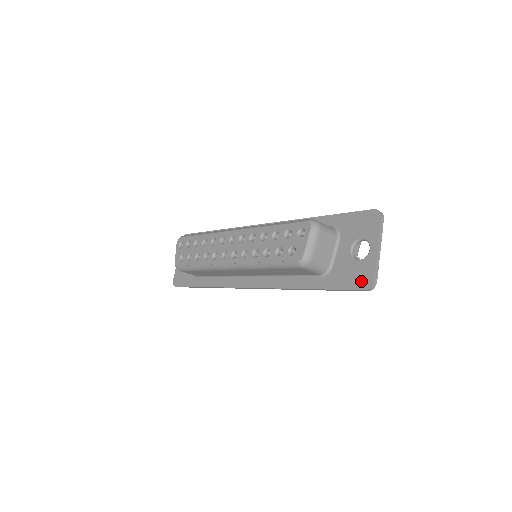
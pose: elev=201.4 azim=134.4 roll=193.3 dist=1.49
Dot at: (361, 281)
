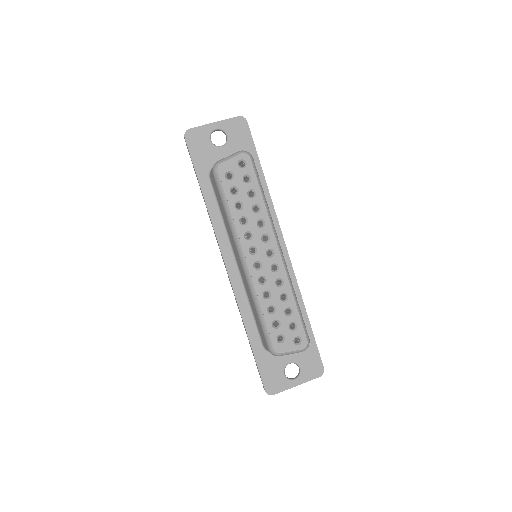
Dot at: (271, 385)
